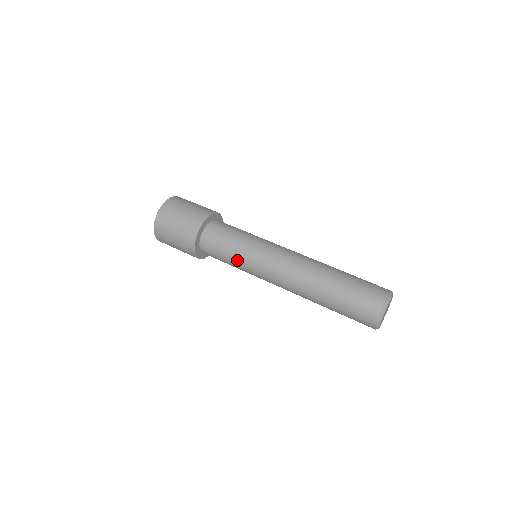
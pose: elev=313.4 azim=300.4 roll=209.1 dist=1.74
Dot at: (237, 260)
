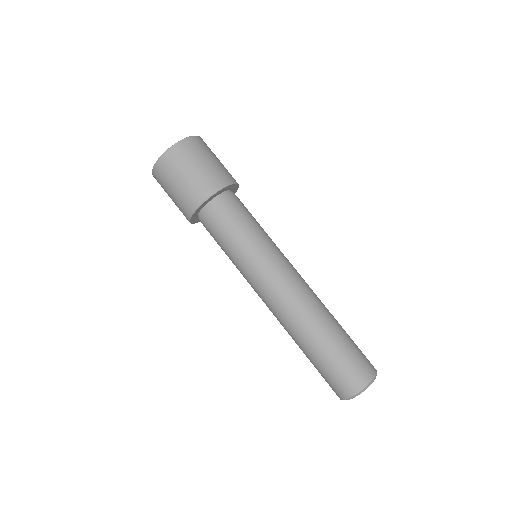
Dot at: (230, 259)
